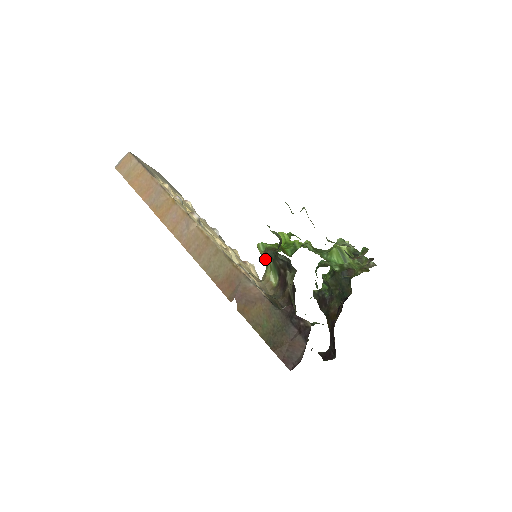
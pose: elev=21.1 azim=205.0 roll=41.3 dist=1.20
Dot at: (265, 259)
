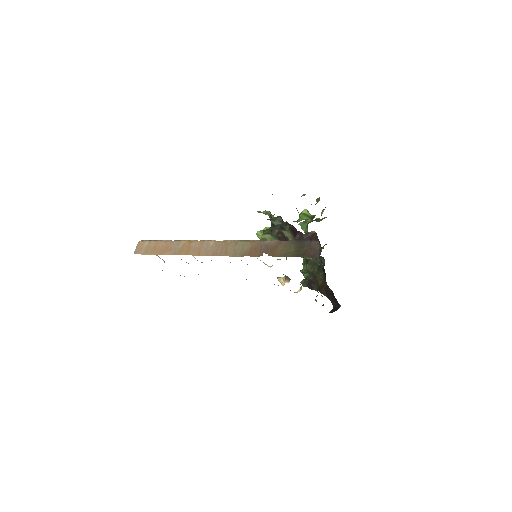
Dot at: (265, 239)
